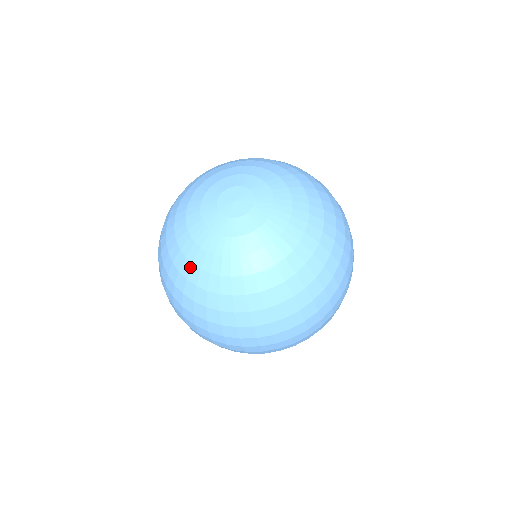
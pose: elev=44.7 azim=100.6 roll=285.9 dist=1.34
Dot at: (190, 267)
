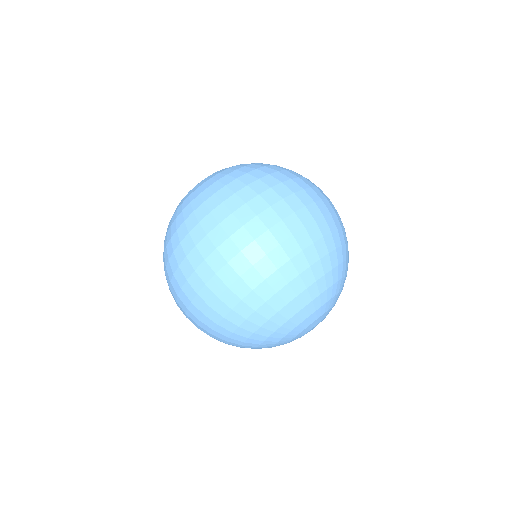
Dot at: occluded
